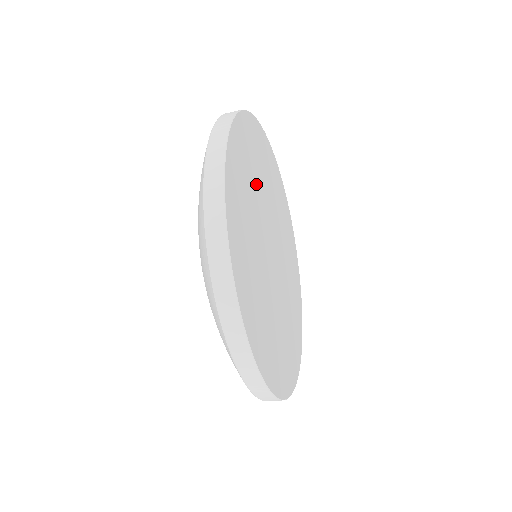
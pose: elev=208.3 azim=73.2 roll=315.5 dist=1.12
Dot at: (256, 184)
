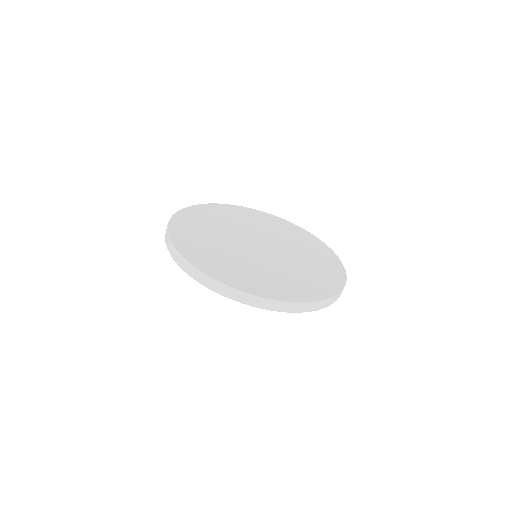
Dot at: (248, 223)
